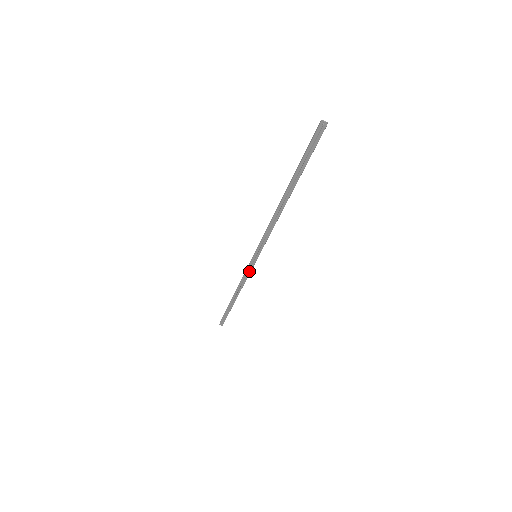
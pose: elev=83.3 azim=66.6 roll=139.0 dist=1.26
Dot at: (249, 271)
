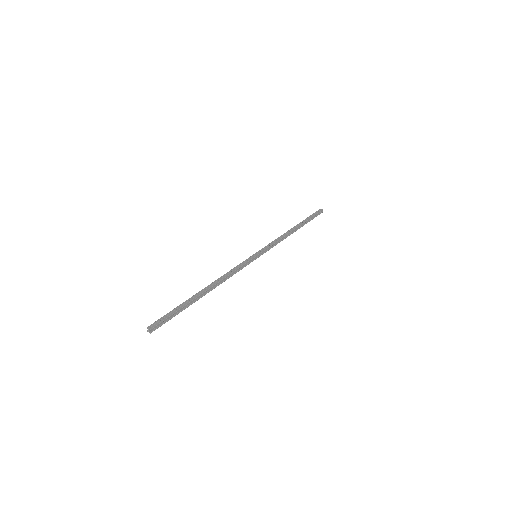
Dot at: (243, 264)
